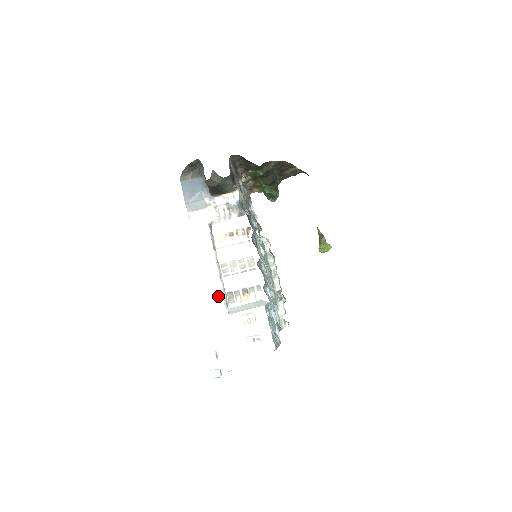
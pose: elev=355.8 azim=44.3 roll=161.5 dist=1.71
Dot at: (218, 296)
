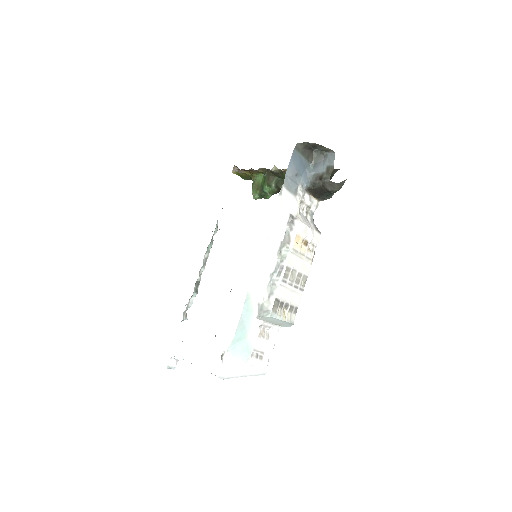
Dot at: (258, 293)
